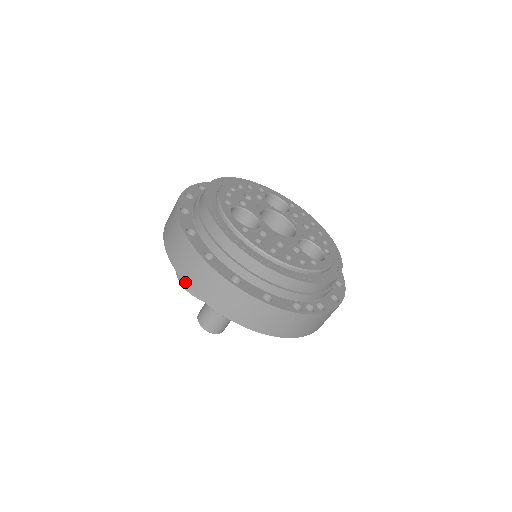
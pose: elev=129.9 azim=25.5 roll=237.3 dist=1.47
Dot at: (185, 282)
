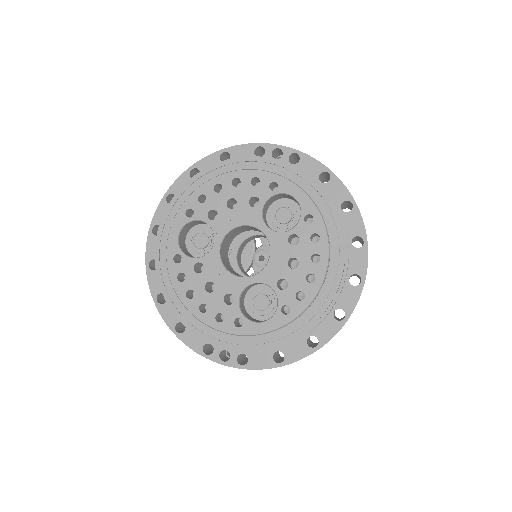
Dot at: occluded
